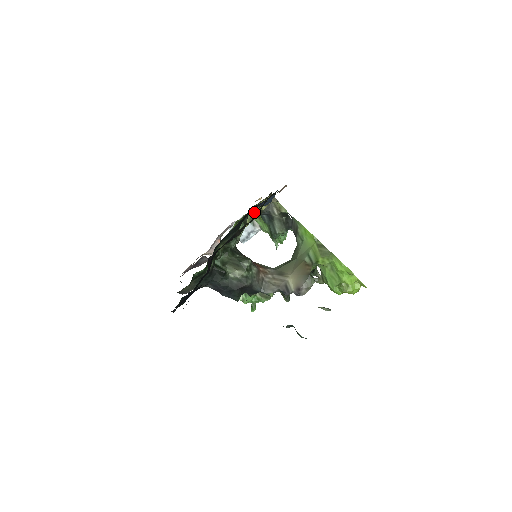
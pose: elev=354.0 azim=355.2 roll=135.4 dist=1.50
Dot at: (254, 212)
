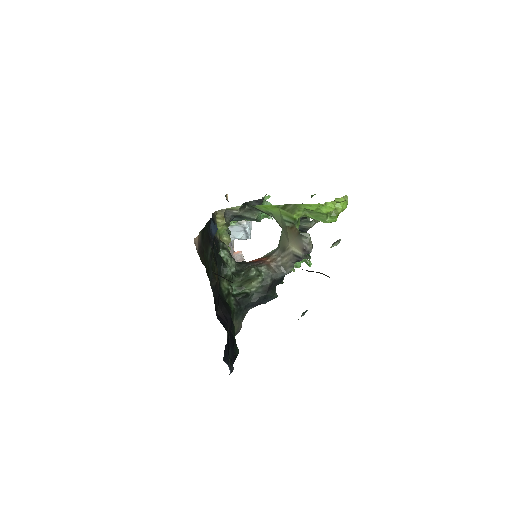
Dot at: (223, 230)
